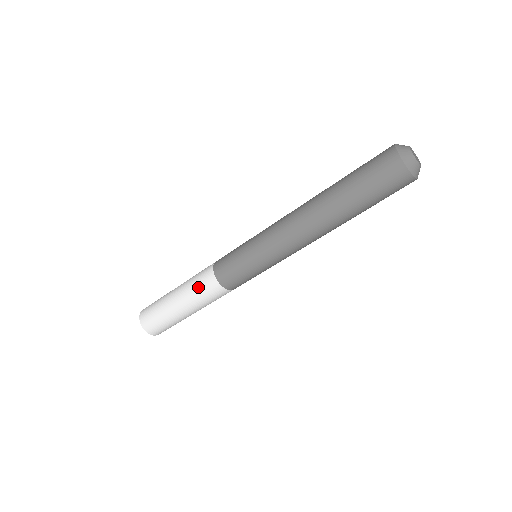
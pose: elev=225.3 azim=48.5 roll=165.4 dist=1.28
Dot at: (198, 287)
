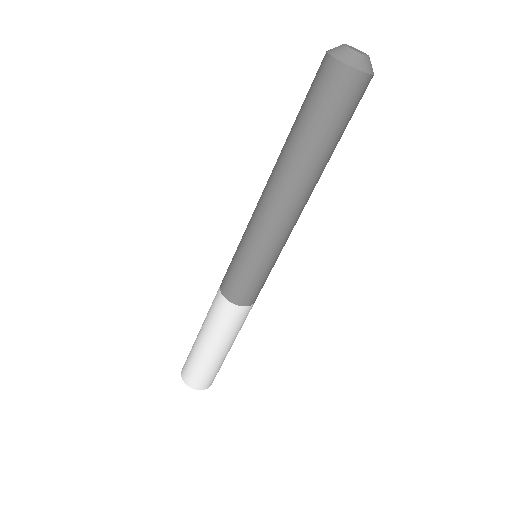
Dot at: (212, 314)
